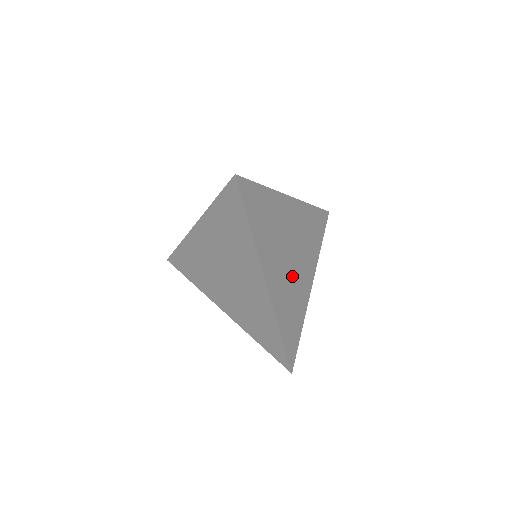
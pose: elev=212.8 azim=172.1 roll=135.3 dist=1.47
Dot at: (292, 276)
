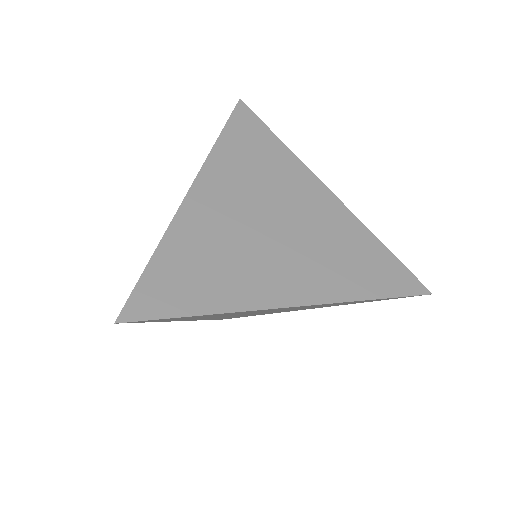
Dot at: occluded
